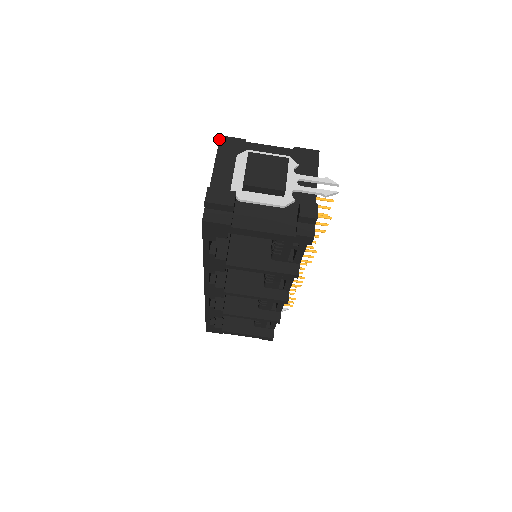
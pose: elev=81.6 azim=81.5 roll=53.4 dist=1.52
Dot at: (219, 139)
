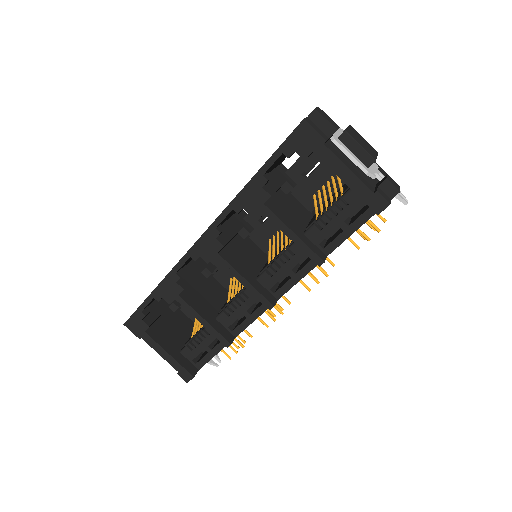
Dot at: occluded
